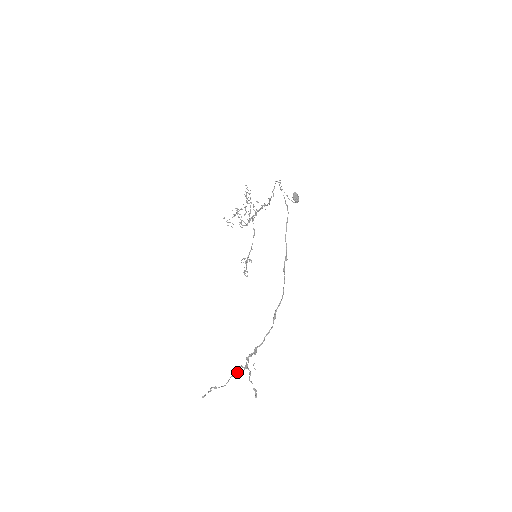
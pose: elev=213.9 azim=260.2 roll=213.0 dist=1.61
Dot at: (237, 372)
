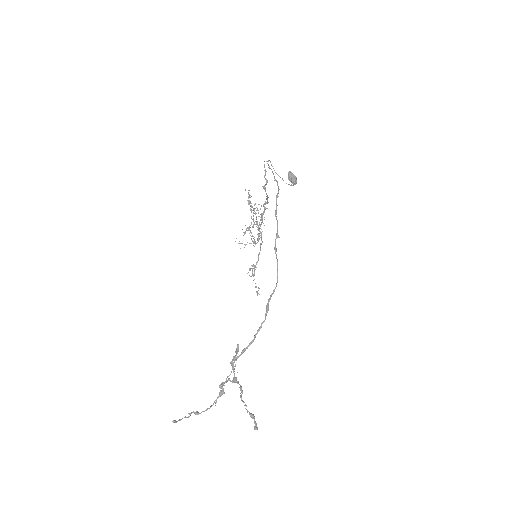
Dot at: (220, 384)
